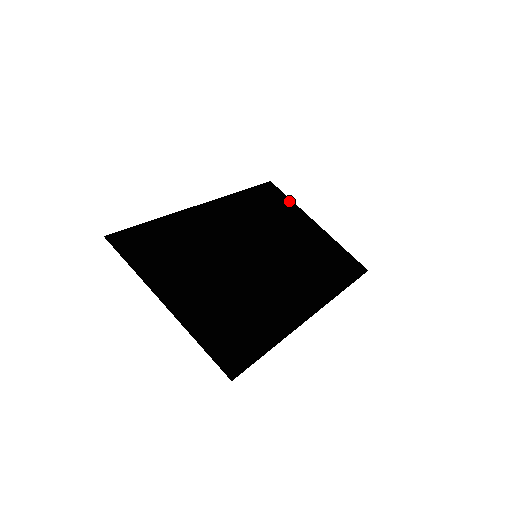
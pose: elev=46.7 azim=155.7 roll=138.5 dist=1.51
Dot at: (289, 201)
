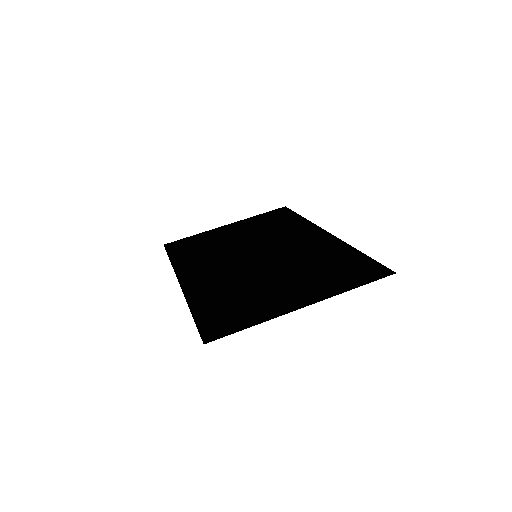
Dot at: (193, 237)
